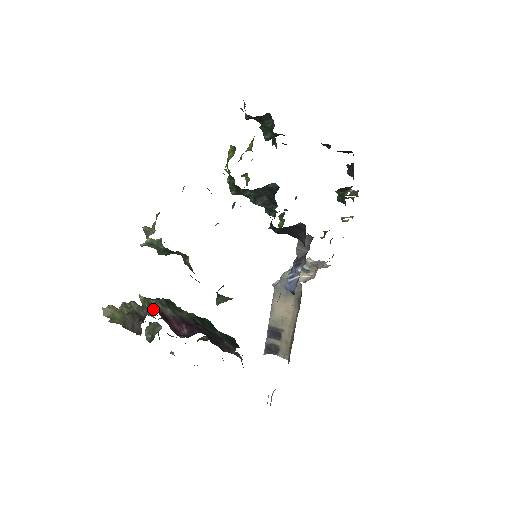
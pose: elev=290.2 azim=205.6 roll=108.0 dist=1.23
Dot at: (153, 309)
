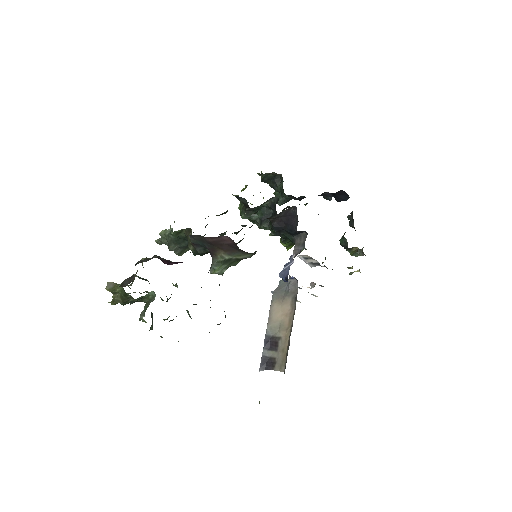
Dot at: (150, 259)
